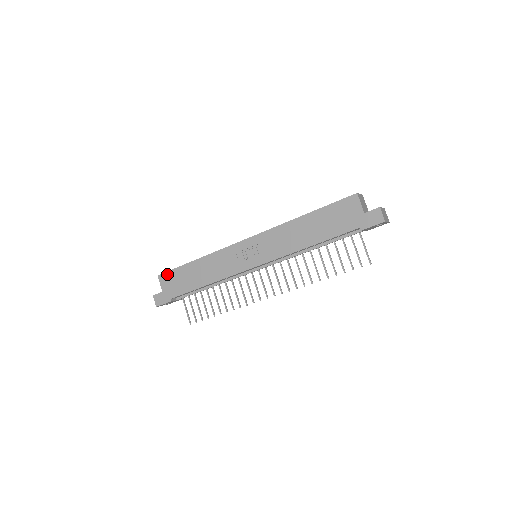
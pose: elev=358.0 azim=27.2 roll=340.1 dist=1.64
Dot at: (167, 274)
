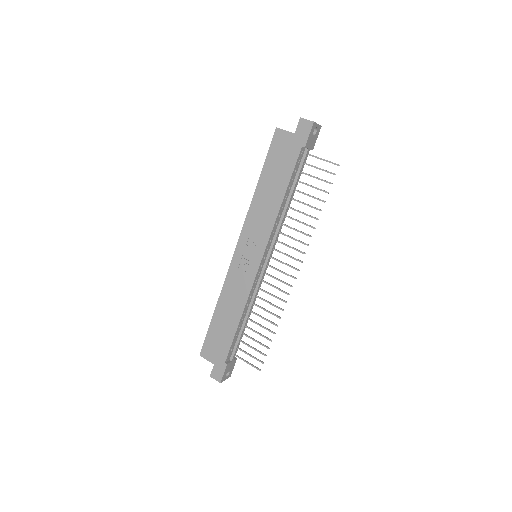
Dot at: (205, 345)
